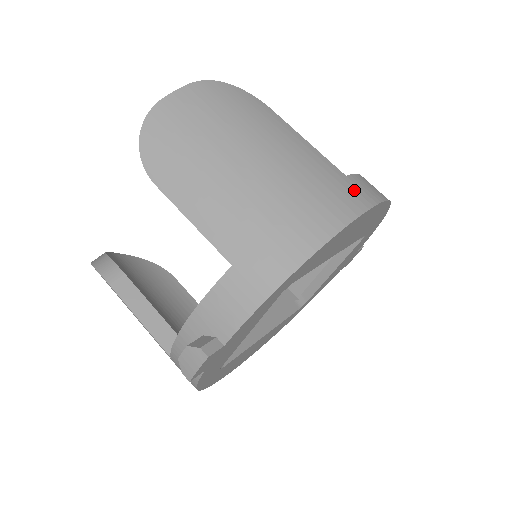
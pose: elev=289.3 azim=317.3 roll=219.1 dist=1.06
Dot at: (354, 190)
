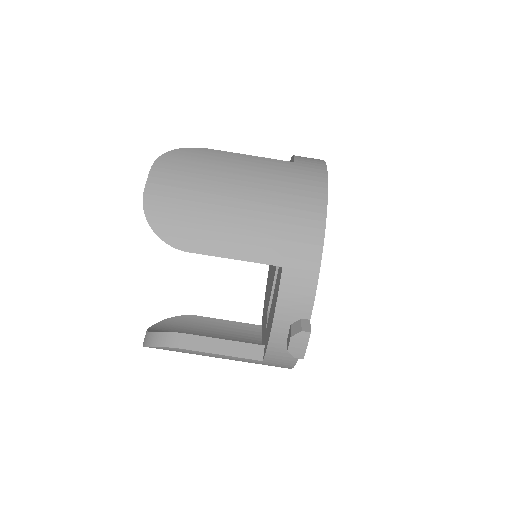
Dot at: (308, 168)
